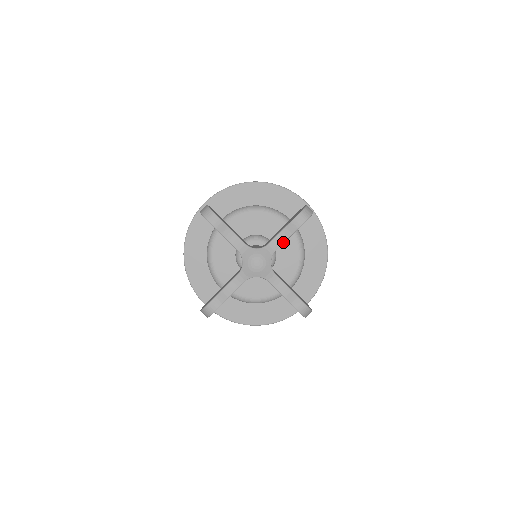
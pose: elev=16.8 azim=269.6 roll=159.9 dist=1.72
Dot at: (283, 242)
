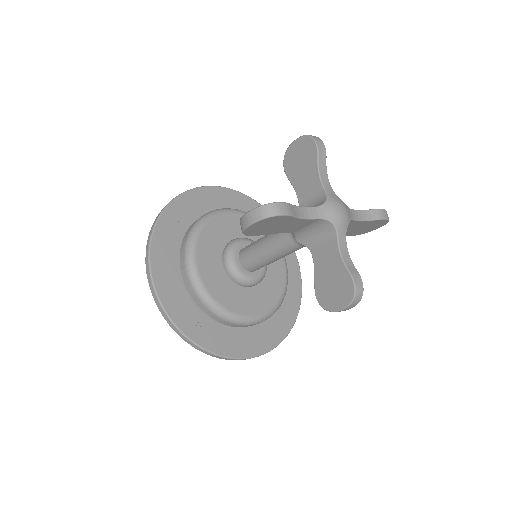
Dot at: (361, 220)
